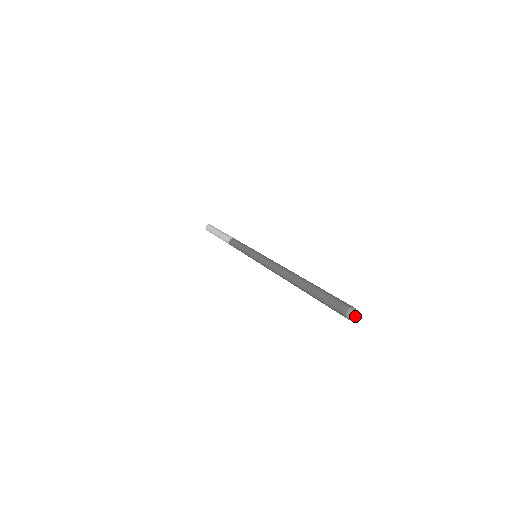
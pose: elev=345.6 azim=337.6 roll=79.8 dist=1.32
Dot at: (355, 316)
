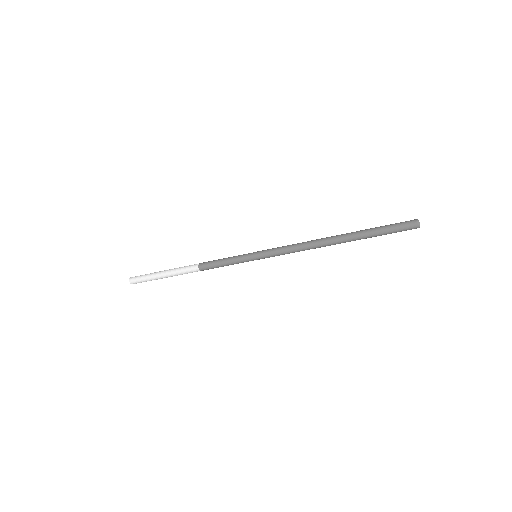
Dot at: occluded
